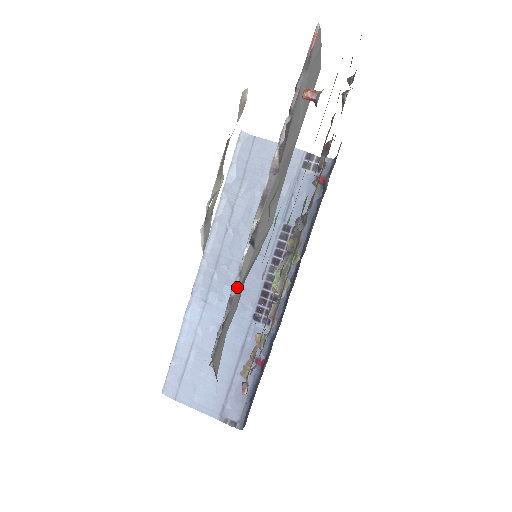
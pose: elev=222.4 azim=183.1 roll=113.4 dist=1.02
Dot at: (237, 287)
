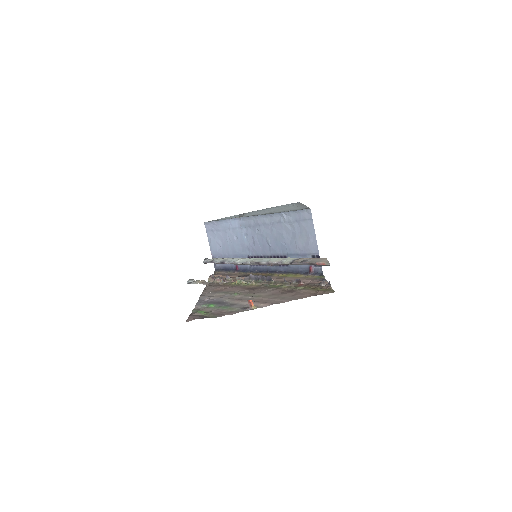
Dot at: occluded
